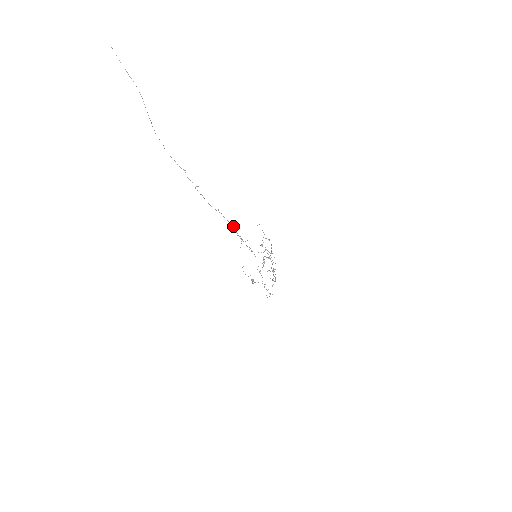
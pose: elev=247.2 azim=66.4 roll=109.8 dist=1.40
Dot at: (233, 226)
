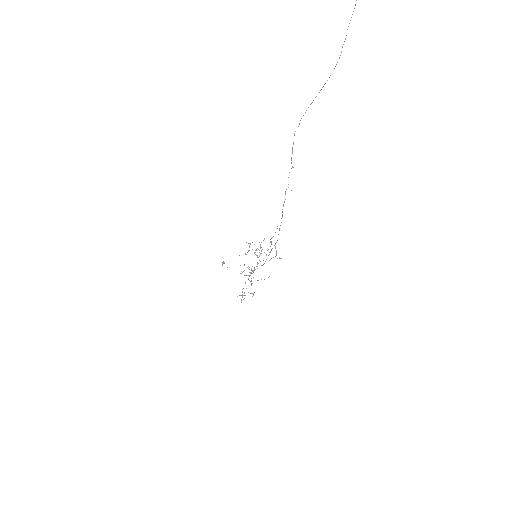
Dot at: occluded
